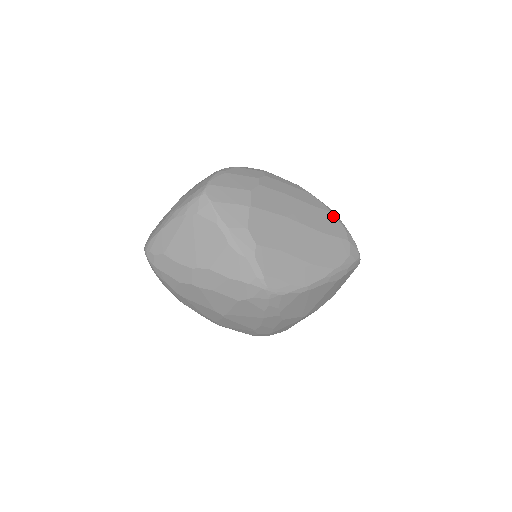
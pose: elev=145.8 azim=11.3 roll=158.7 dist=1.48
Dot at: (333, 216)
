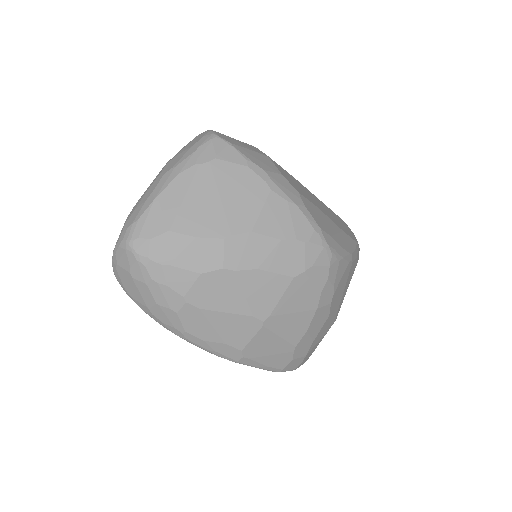
Dot at: occluded
